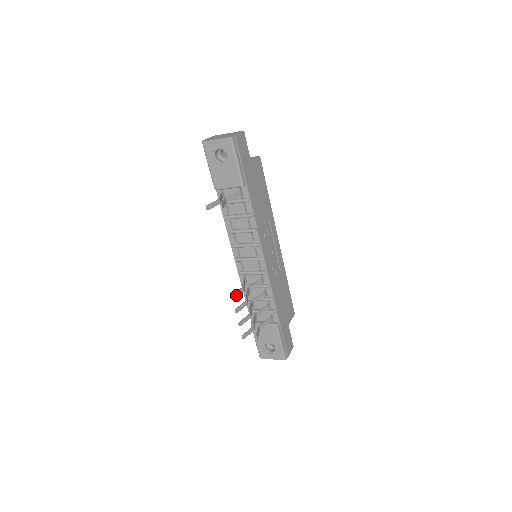
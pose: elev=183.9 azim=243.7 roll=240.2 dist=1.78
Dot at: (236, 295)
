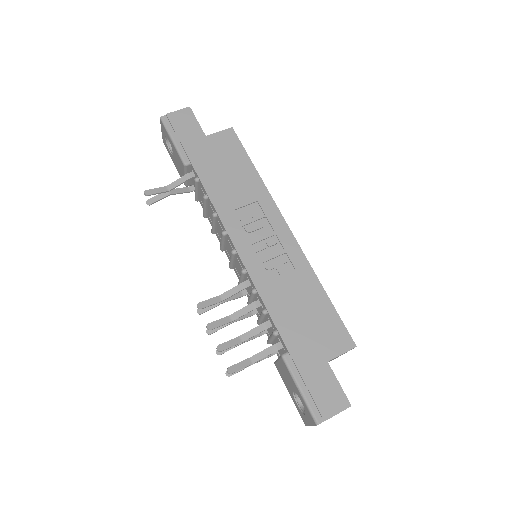
Dot at: (206, 308)
